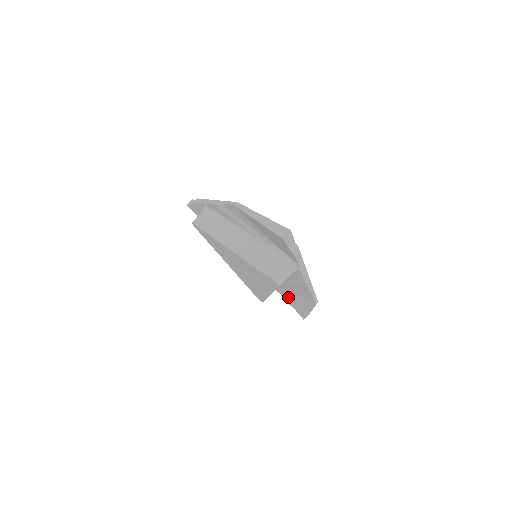
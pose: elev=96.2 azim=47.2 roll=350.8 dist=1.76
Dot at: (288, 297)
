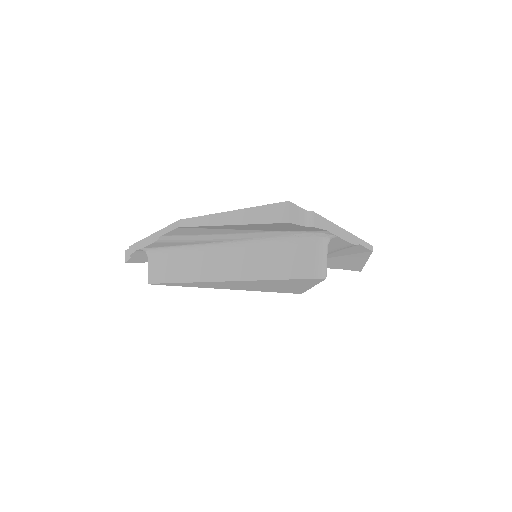
Dot at: occluded
